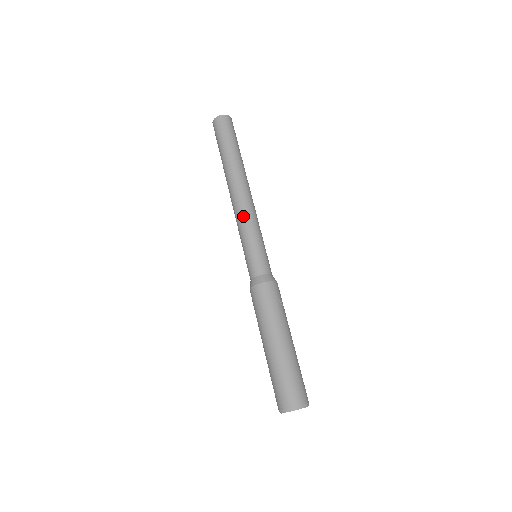
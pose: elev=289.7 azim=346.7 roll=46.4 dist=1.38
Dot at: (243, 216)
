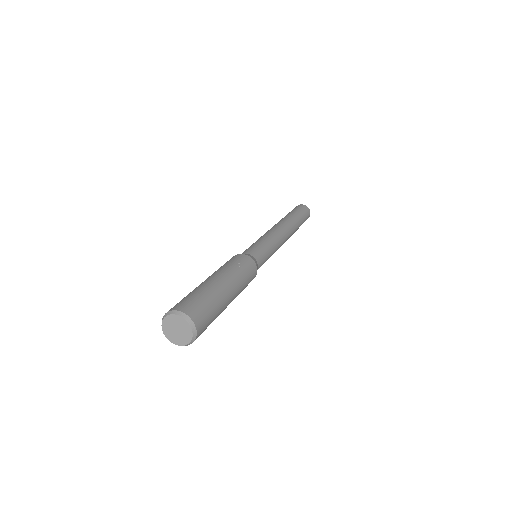
Dot at: (265, 234)
